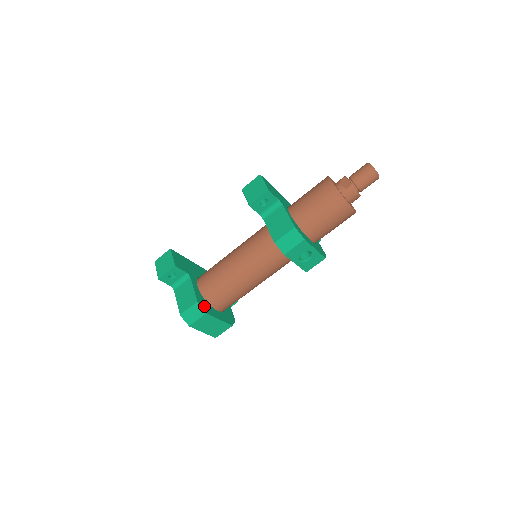
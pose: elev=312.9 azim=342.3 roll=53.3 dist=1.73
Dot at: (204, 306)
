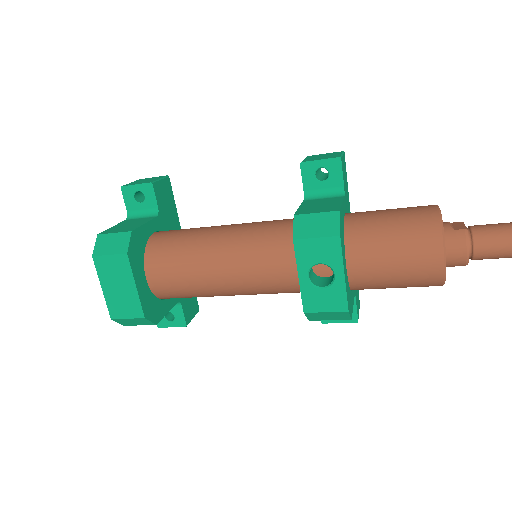
Dot at: (134, 247)
